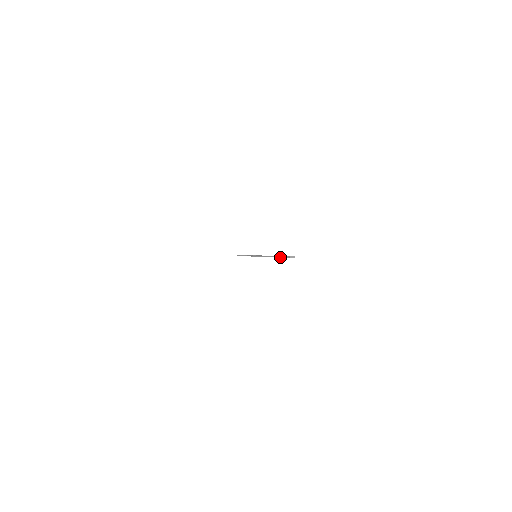
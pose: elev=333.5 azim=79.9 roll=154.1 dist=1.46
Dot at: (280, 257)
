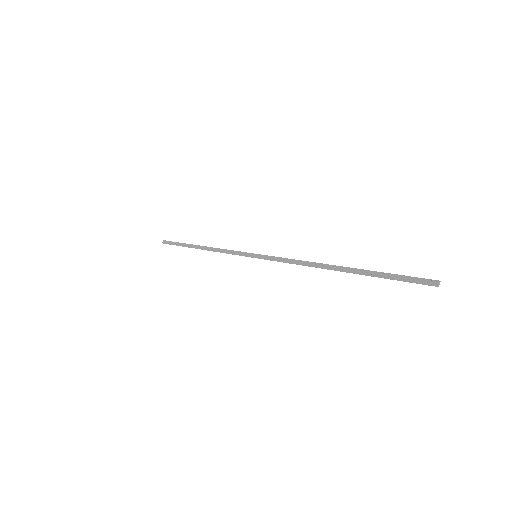
Dot at: occluded
